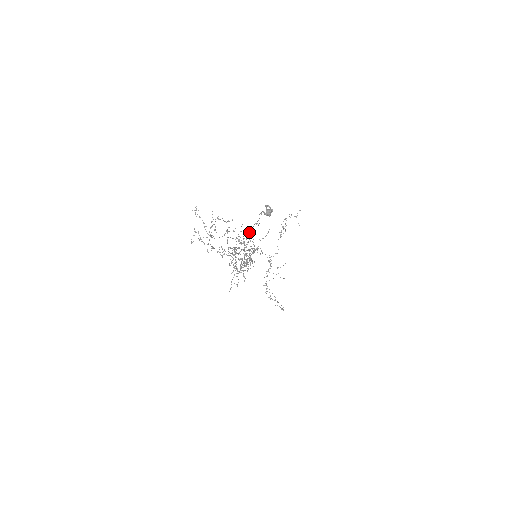
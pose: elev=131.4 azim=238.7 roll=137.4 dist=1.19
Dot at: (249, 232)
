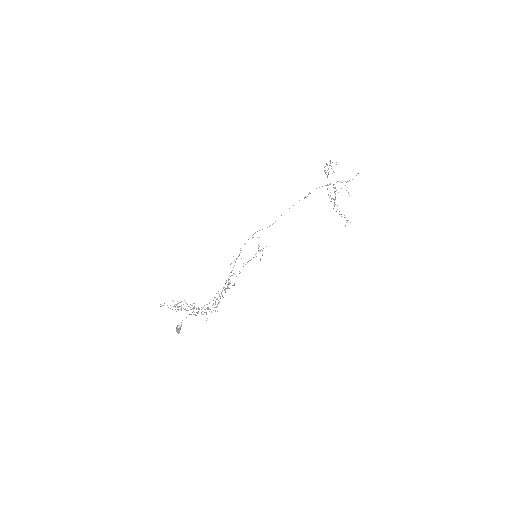
Dot at: occluded
